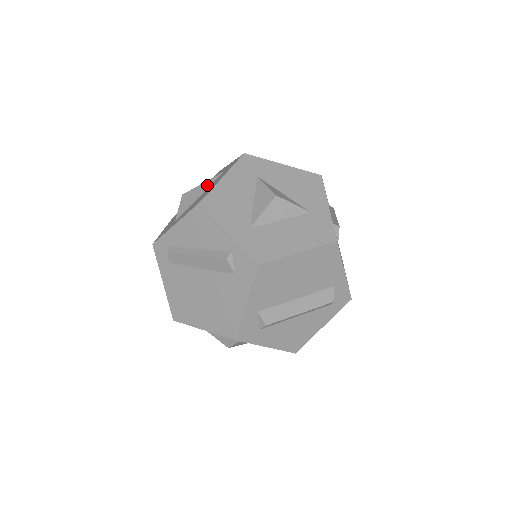
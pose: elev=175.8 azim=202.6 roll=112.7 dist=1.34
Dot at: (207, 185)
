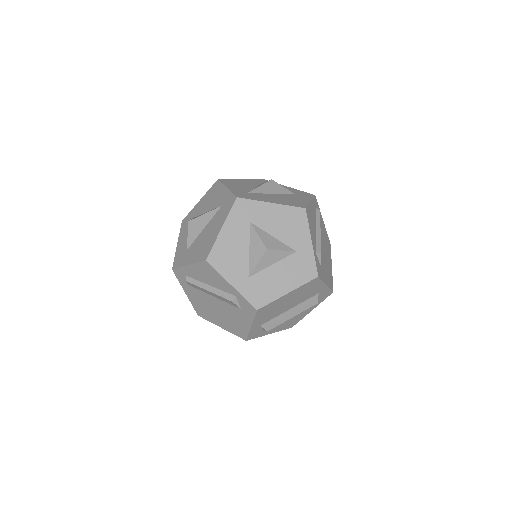
Dot at: (208, 218)
